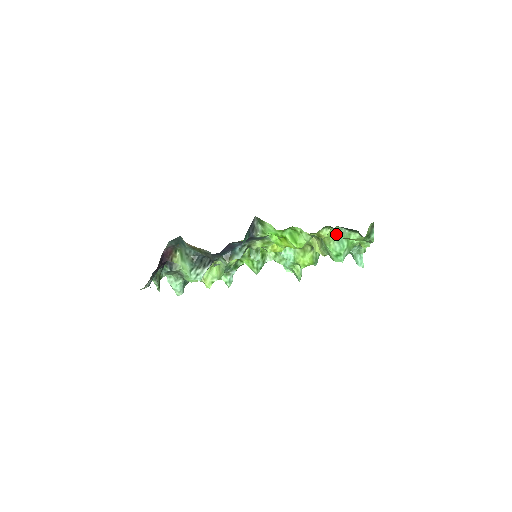
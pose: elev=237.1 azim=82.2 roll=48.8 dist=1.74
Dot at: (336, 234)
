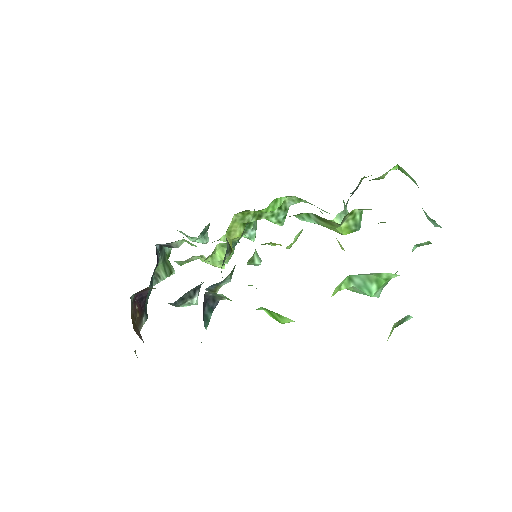
Dot at: (352, 277)
